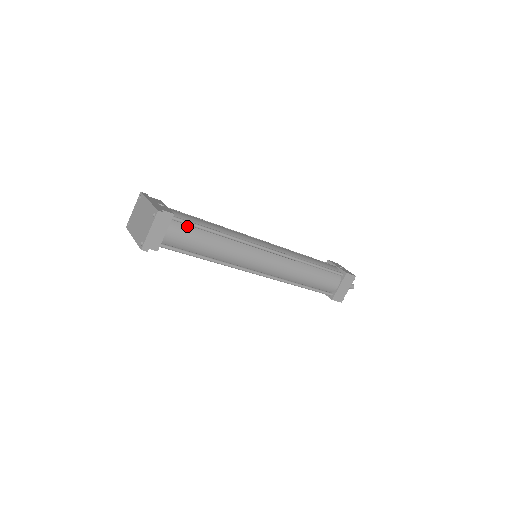
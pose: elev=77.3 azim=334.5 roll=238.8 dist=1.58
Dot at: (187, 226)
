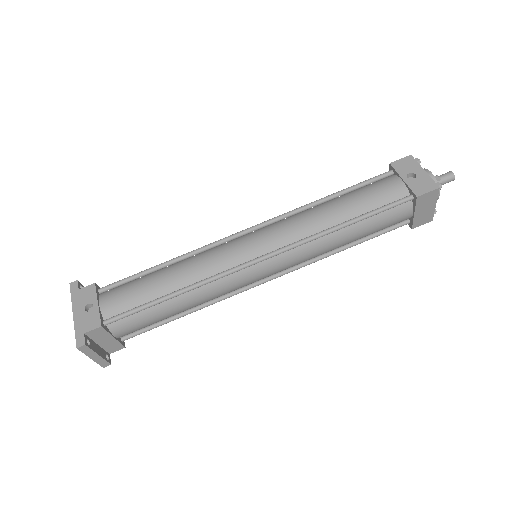
Dot at: (131, 314)
